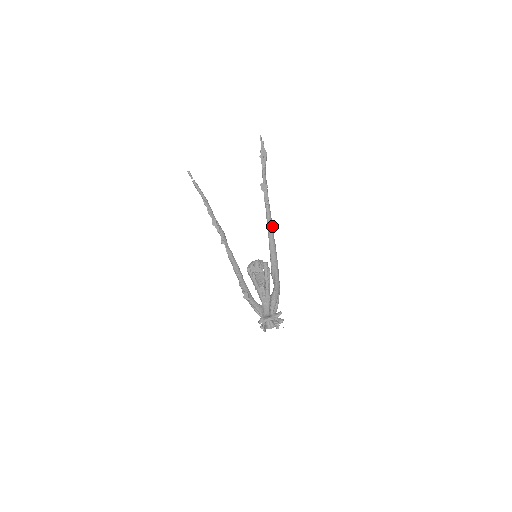
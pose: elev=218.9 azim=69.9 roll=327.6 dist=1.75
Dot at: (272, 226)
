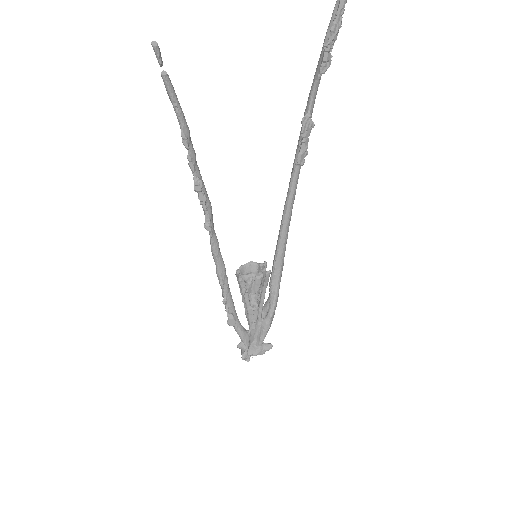
Dot at: occluded
